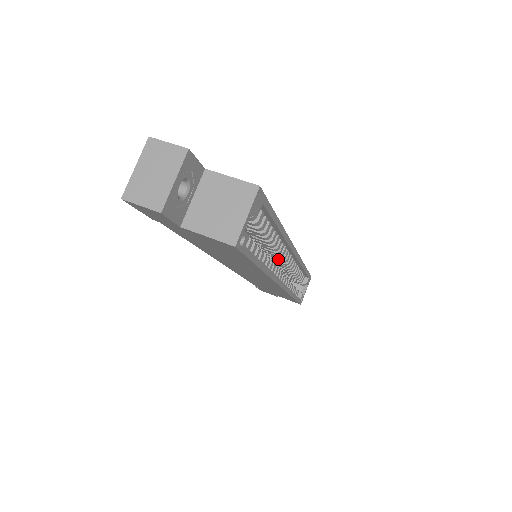
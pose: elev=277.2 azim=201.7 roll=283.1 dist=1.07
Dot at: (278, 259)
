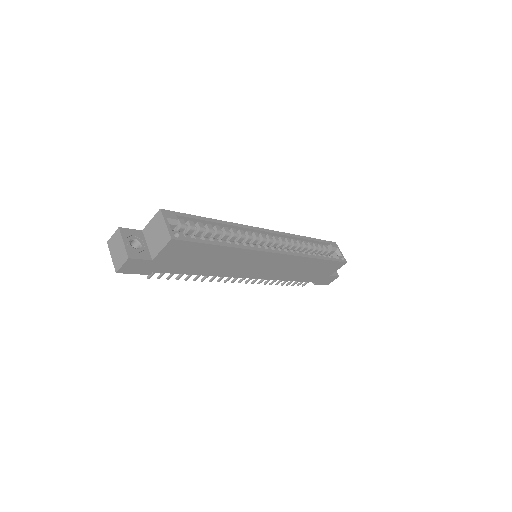
Dot at: (266, 244)
